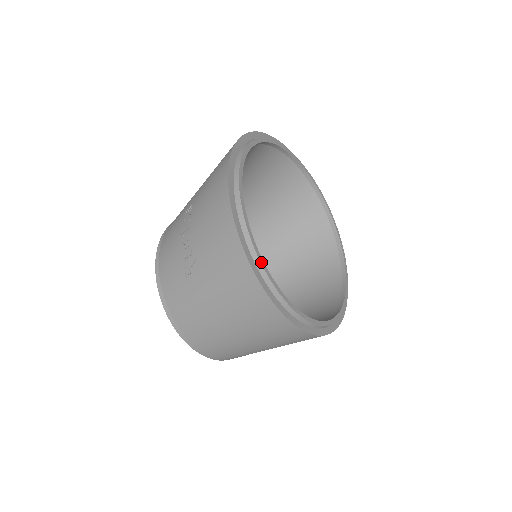
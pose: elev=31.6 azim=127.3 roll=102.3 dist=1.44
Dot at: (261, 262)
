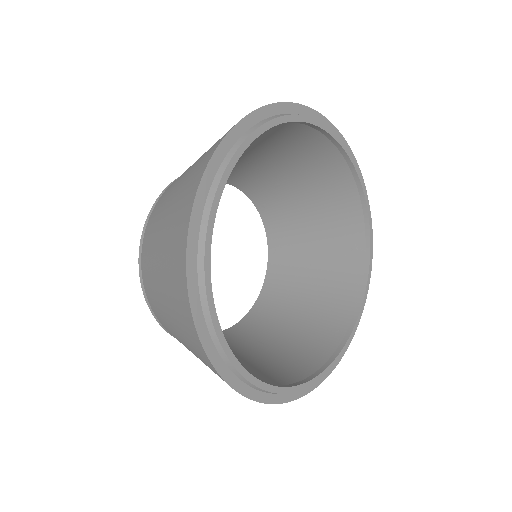
Dot at: (319, 379)
